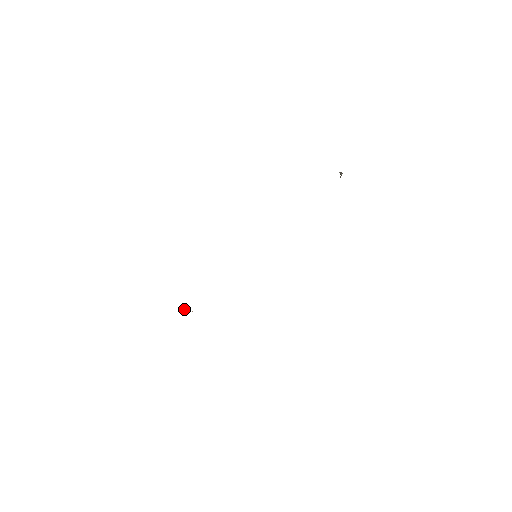
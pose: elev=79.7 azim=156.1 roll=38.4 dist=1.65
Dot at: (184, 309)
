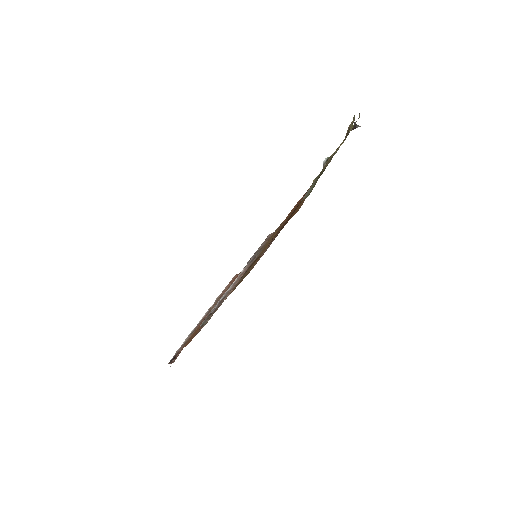
Dot at: occluded
